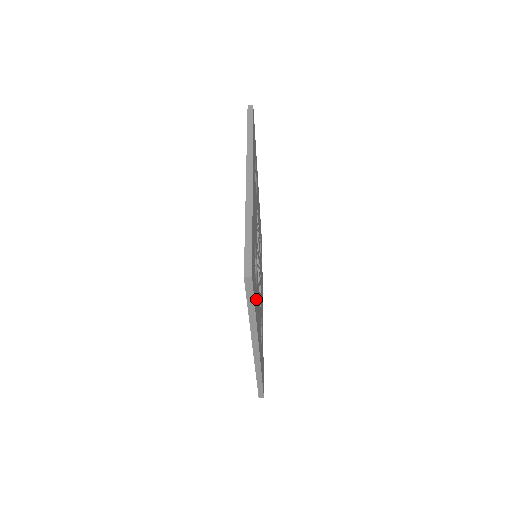
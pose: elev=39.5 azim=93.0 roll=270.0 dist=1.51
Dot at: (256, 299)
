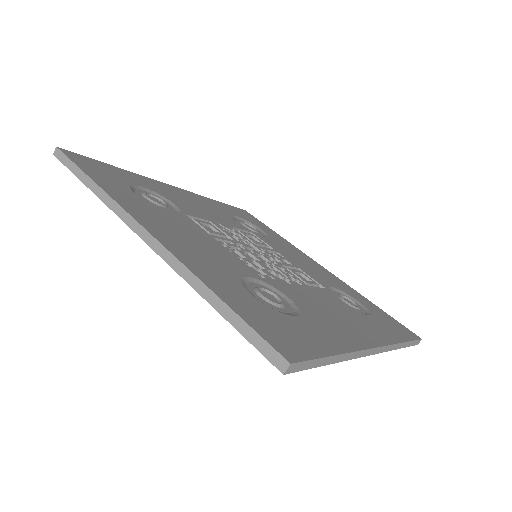
Dot at: (130, 197)
